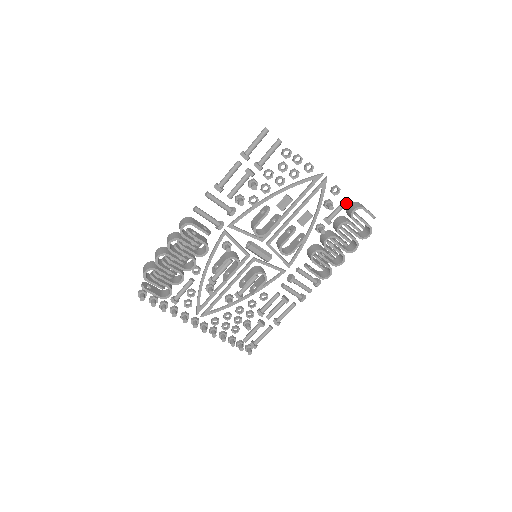
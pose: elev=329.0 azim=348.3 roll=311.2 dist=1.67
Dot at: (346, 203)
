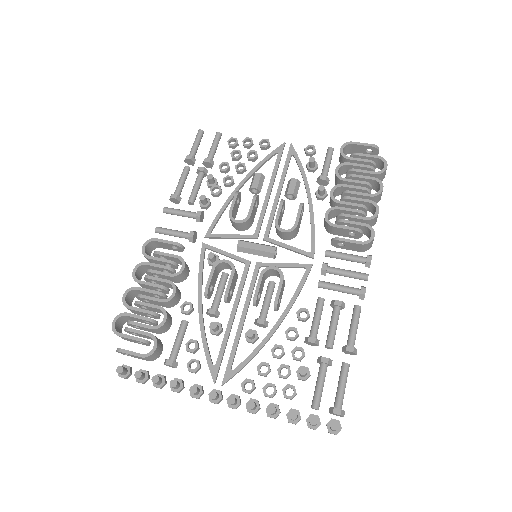
Dot at: (330, 152)
